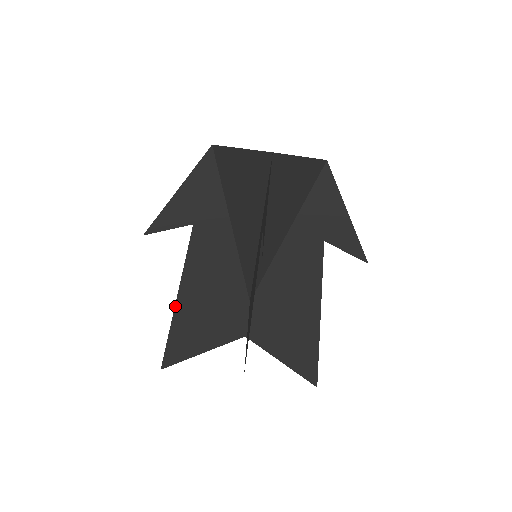
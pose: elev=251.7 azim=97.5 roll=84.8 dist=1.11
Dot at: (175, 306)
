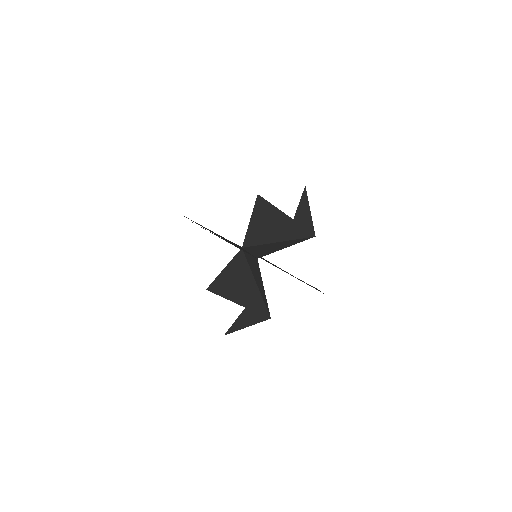
Dot at: (196, 223)
